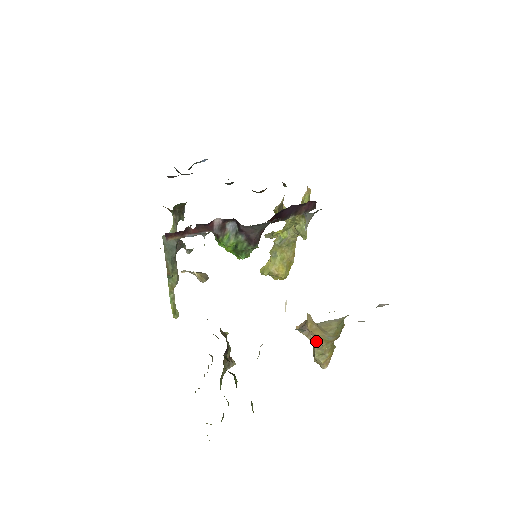
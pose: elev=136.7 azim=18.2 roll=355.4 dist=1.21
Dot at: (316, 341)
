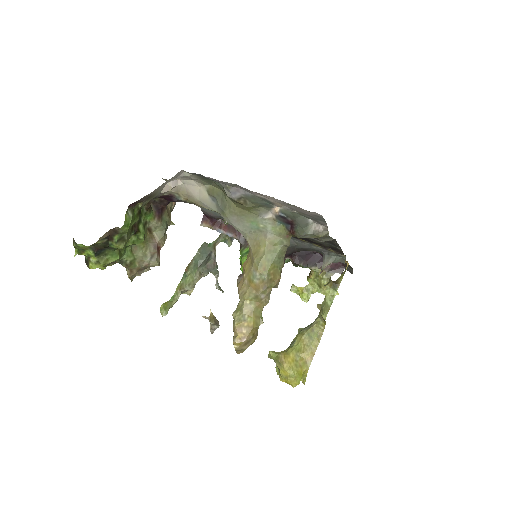
Dot at: (242, 284)
